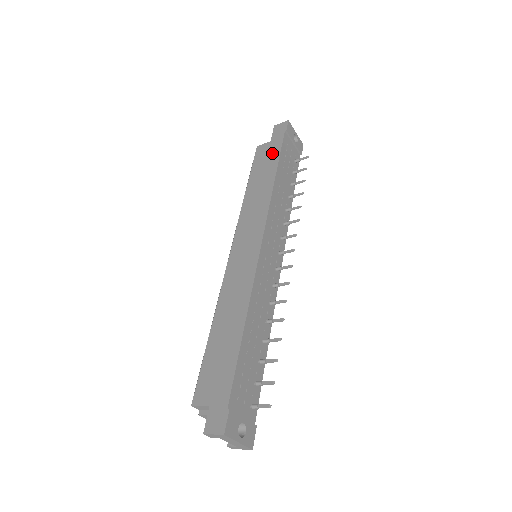
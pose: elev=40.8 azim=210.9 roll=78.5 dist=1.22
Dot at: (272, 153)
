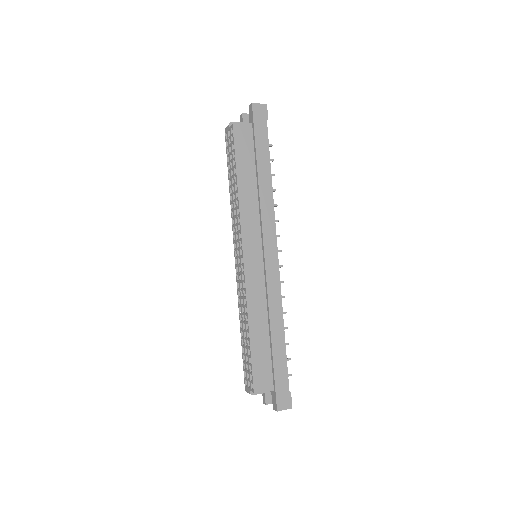
Dot at: (261, 146)
